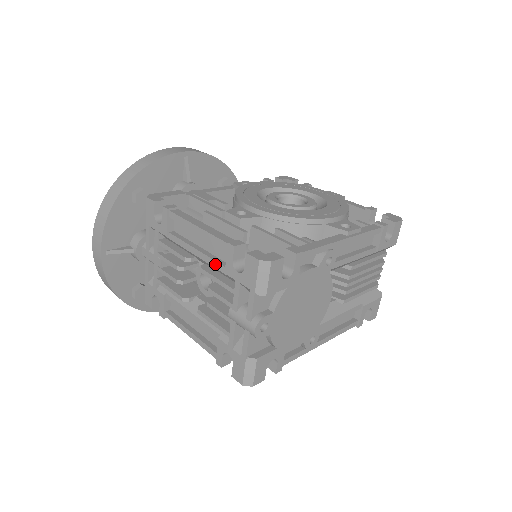
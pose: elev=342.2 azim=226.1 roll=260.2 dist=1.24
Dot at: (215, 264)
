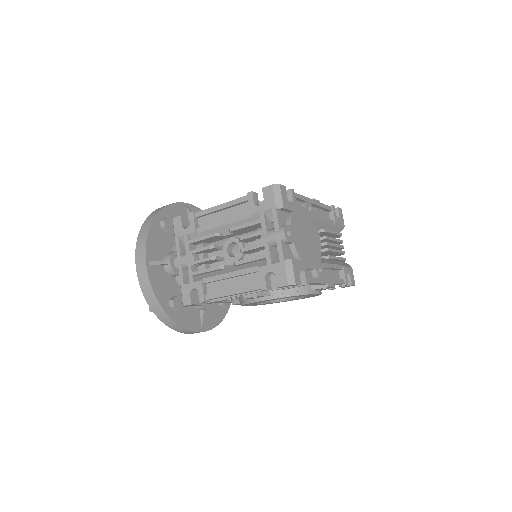
Dot at: (240, 217)
